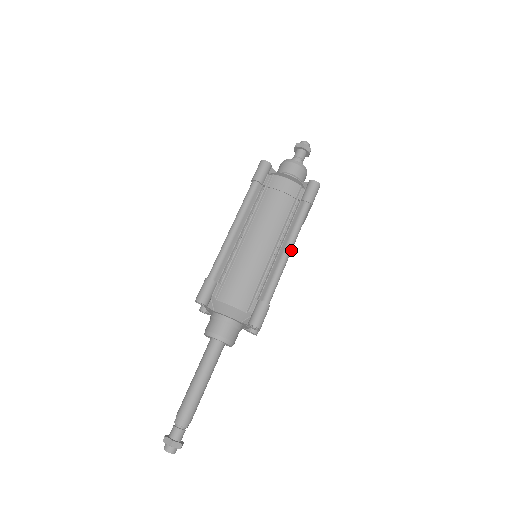
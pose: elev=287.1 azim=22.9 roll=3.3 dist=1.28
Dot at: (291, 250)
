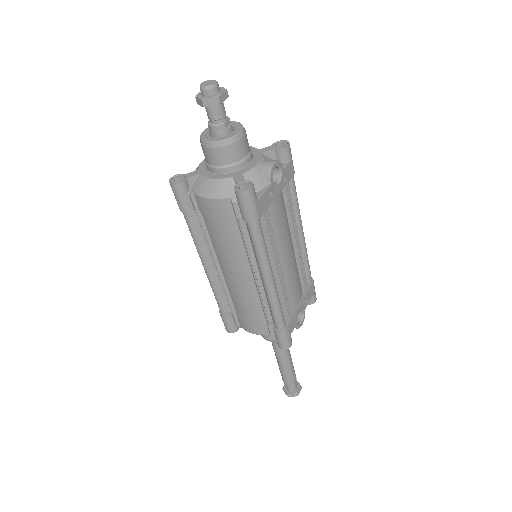
Dot at: (270, 277)
